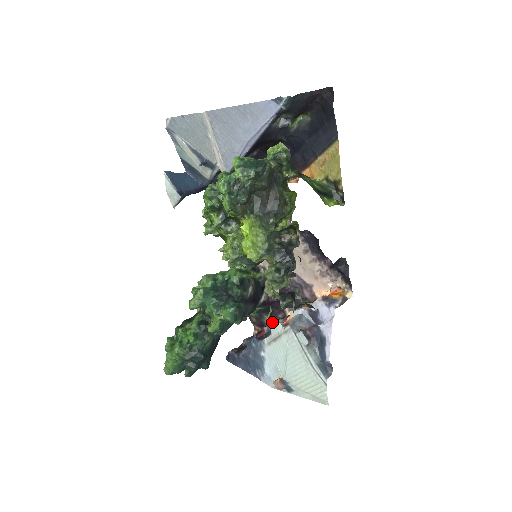
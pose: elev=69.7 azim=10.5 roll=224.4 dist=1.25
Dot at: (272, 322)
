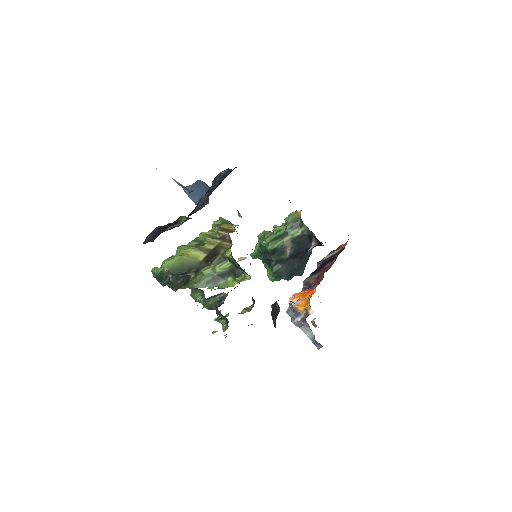
Dot at: (321, 266)
